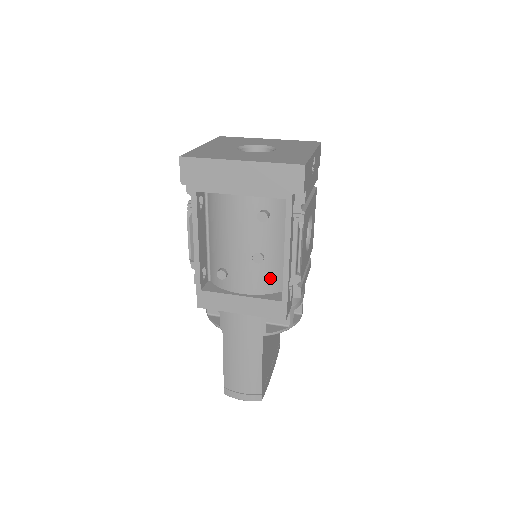
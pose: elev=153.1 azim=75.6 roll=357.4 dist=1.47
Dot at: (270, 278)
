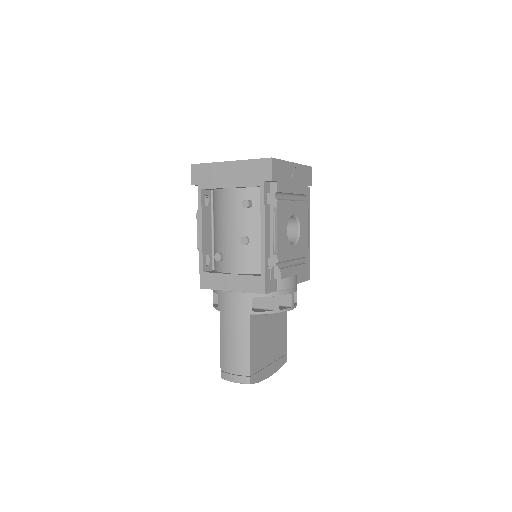
Dot at: (255, 259)
